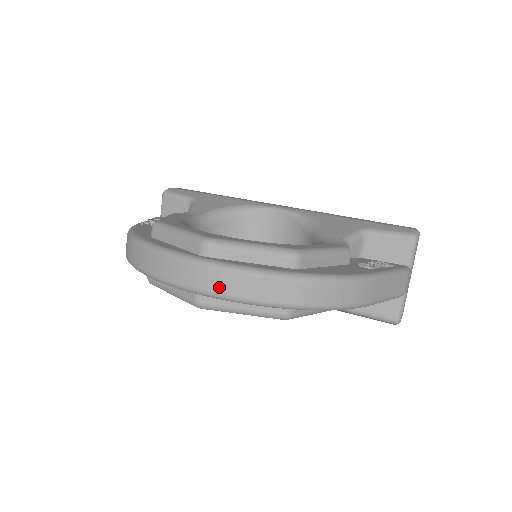
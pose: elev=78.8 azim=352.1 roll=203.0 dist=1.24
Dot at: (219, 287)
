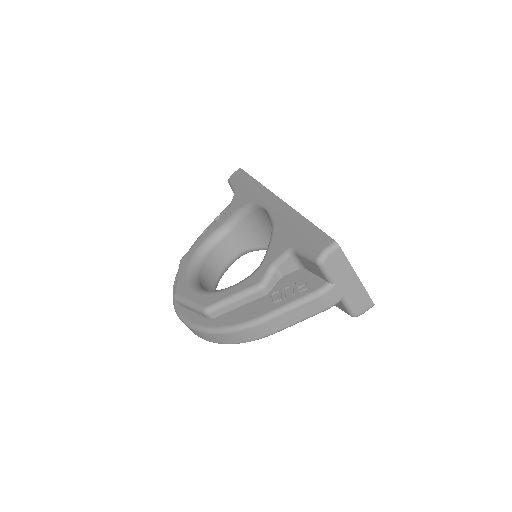
Dot at: occluded
